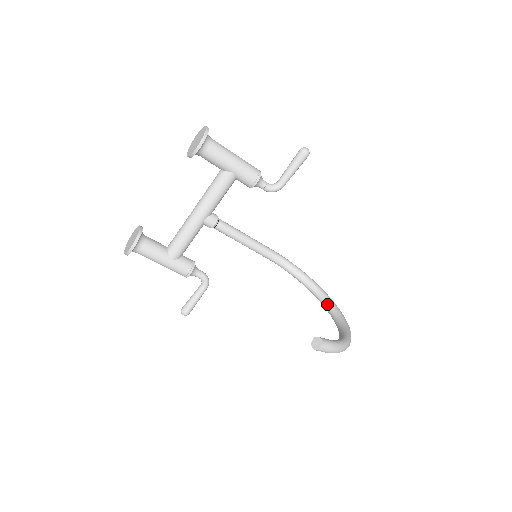
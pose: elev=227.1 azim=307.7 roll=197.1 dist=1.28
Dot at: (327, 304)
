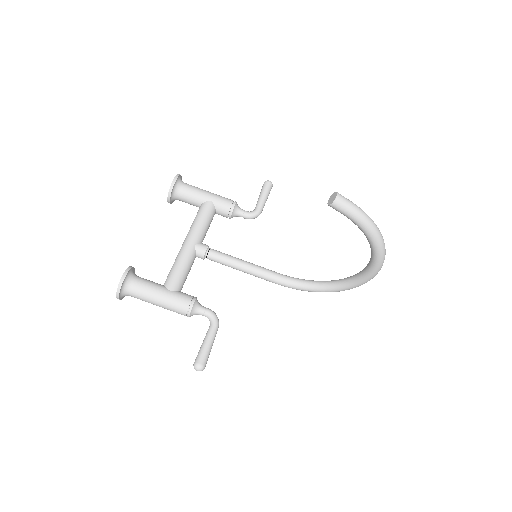
Dot at: (352, 276)
